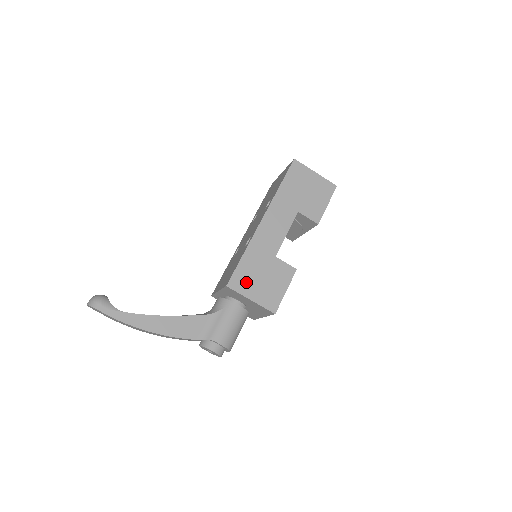
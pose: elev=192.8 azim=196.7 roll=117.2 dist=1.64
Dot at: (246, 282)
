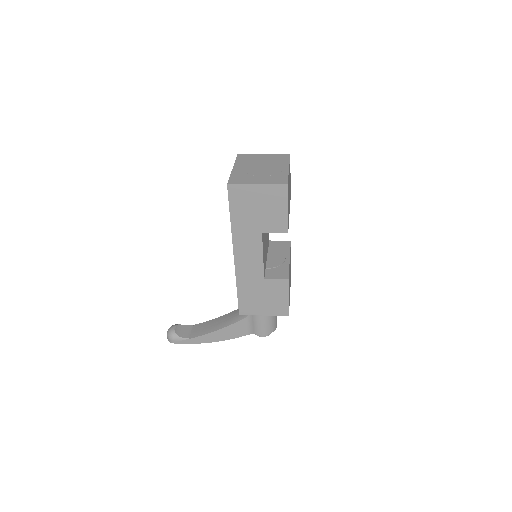
Dot at: (252, 306)
